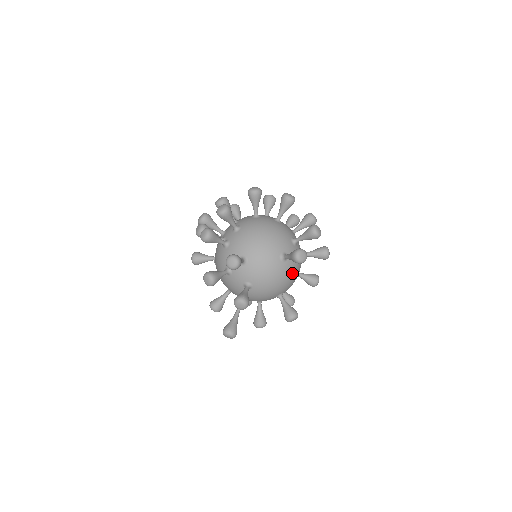
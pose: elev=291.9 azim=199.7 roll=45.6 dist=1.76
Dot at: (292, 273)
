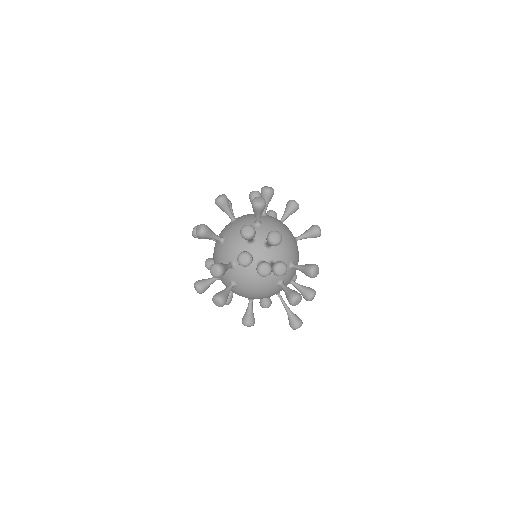
Dot at: occluded
